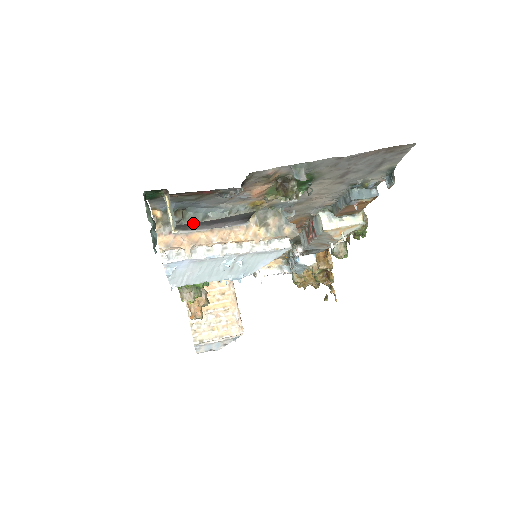
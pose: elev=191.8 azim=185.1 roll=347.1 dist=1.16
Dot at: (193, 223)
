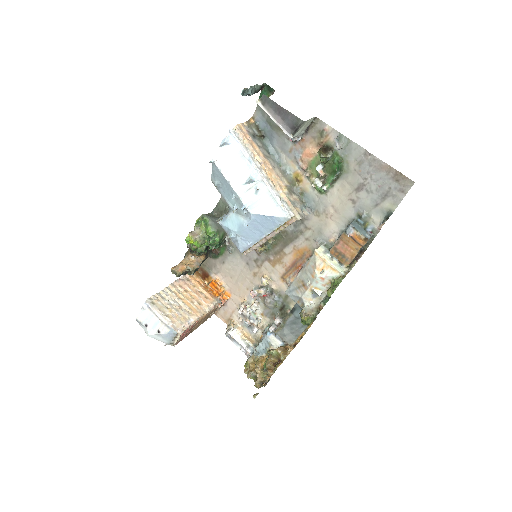
Dot at: (271, 100)
